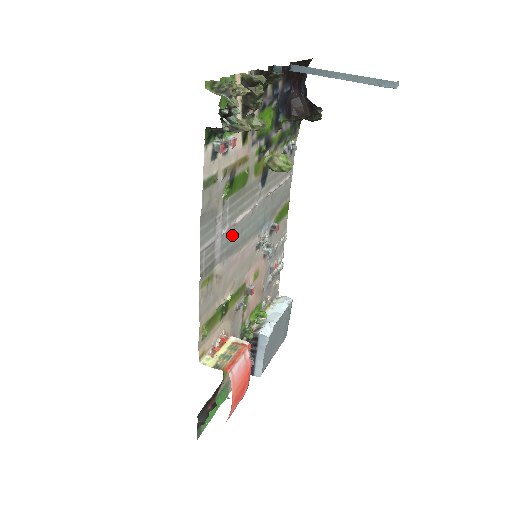
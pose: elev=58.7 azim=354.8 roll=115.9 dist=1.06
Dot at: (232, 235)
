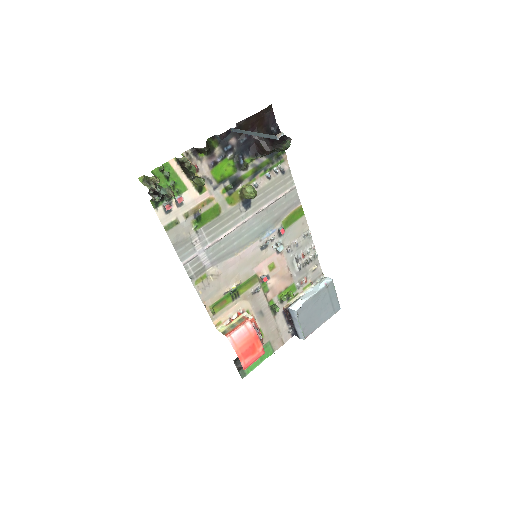
Dot at: (220, 247)
